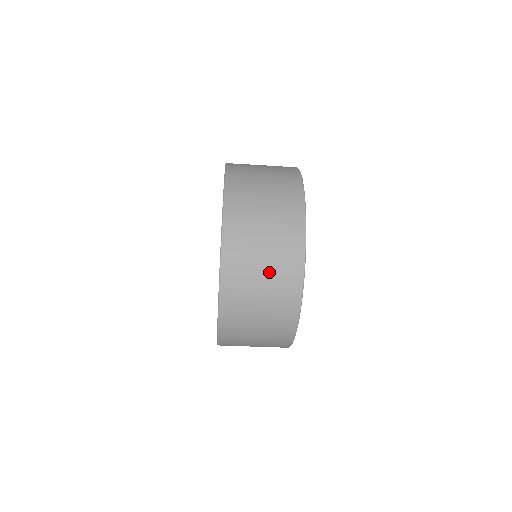
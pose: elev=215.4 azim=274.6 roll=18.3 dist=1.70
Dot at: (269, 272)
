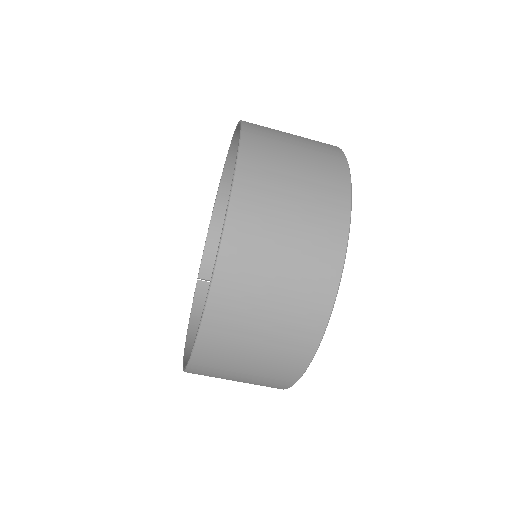
Dot at: (261, 360)
